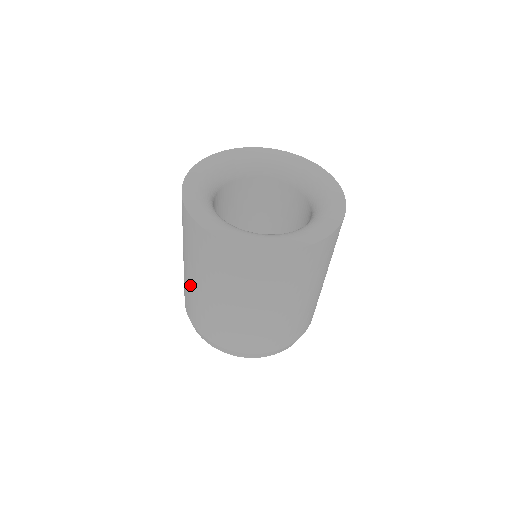
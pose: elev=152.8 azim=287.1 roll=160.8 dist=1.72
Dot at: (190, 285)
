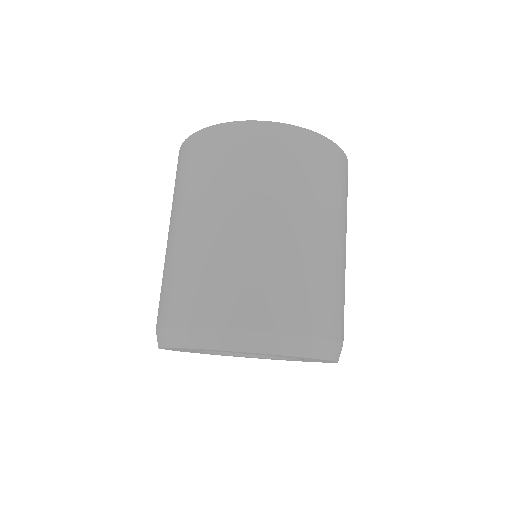
Dot at: occluded
